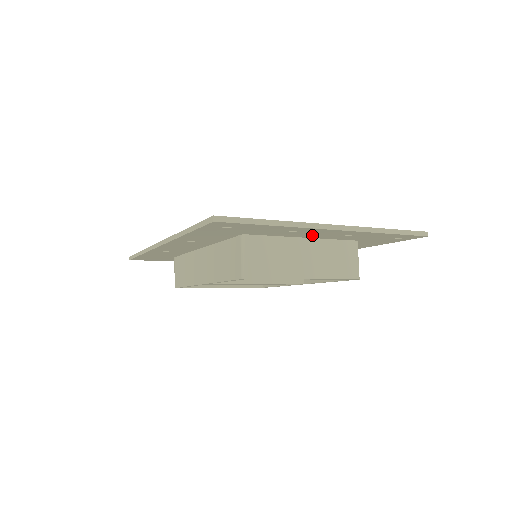
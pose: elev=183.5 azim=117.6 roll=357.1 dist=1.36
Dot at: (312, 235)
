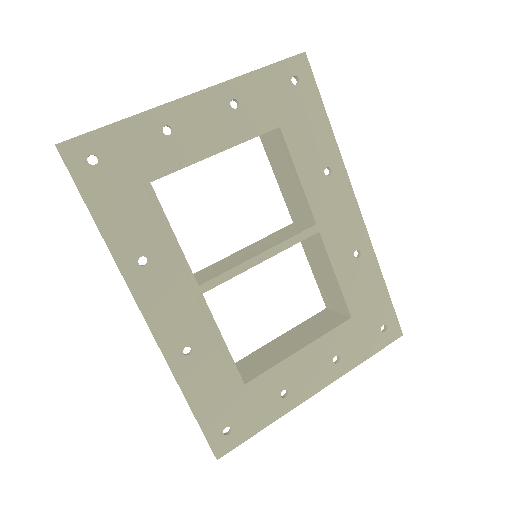
Dot at: (302, 364)
